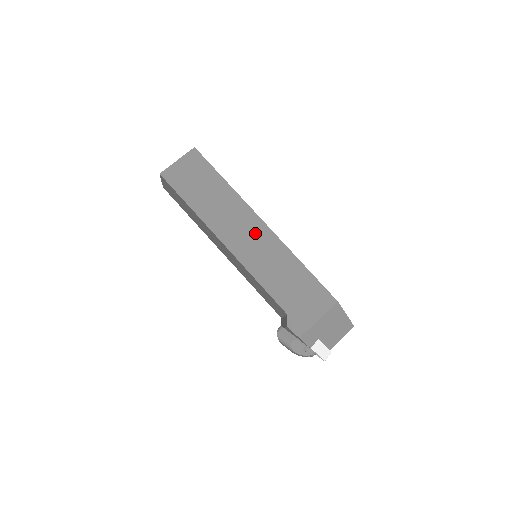
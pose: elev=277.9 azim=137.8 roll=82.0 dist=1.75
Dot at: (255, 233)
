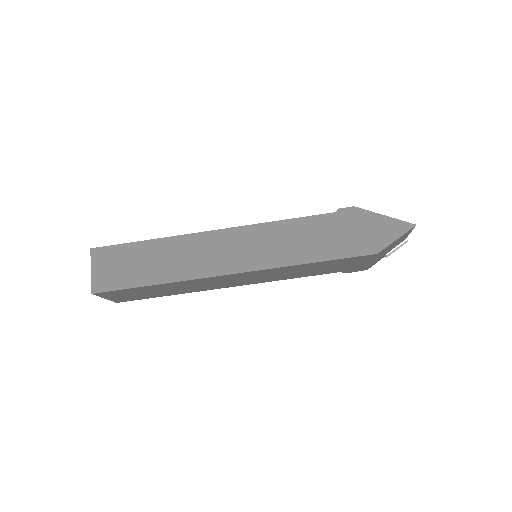
Dot at: (236, 278)
